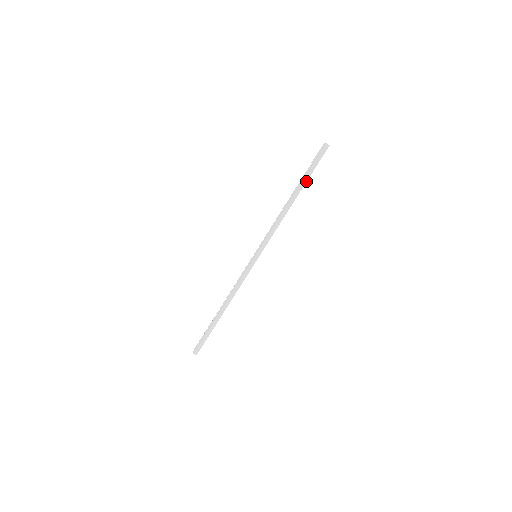
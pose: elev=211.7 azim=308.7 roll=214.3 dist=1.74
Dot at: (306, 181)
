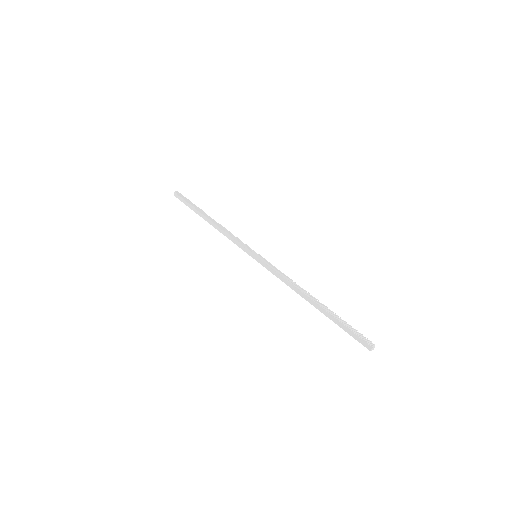
Dot at: (332, 317)
